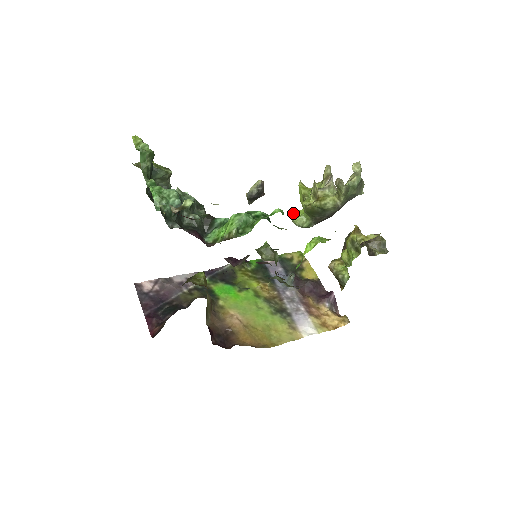
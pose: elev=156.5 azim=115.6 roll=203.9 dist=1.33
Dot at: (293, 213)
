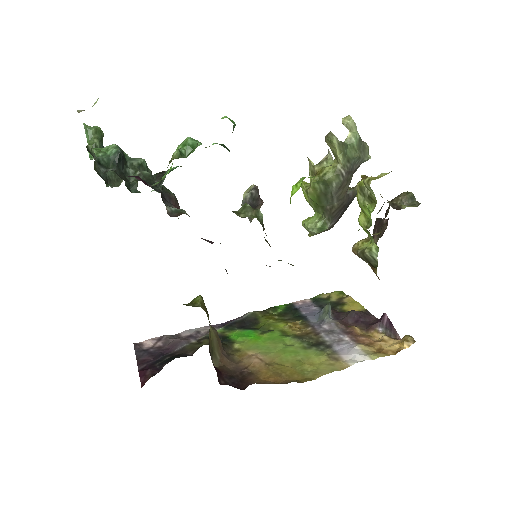
Dot at: (304, 220)
